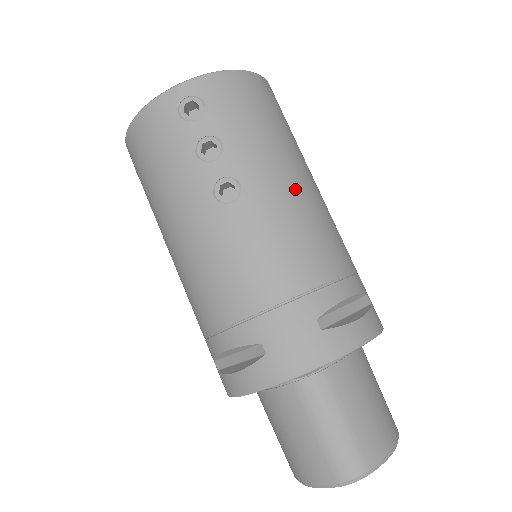
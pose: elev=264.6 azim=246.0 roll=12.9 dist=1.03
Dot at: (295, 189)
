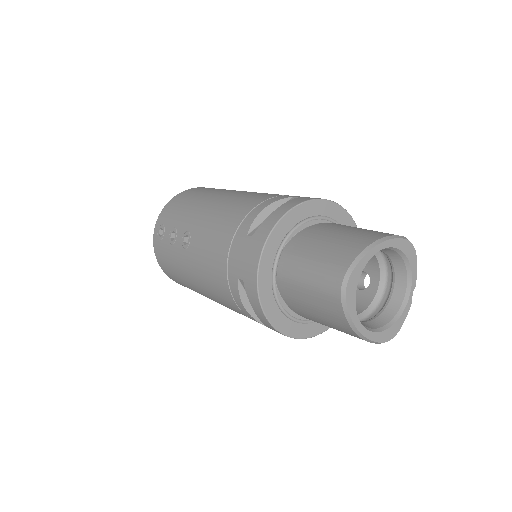
Dot at: (214, 203)
